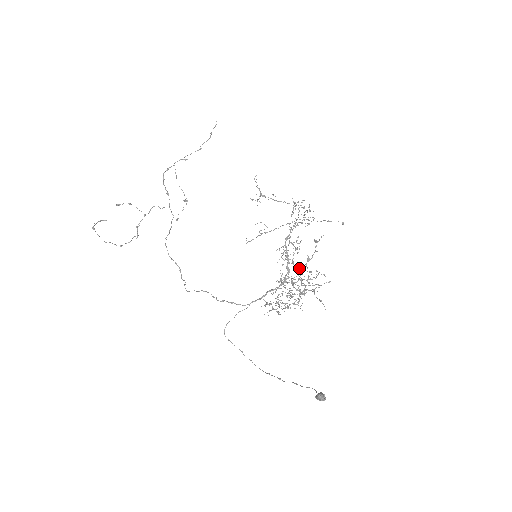
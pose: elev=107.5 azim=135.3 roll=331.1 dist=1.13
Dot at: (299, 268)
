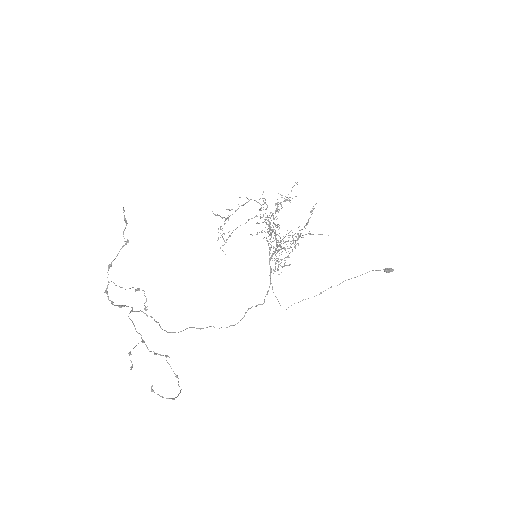
Dot at: occluded
